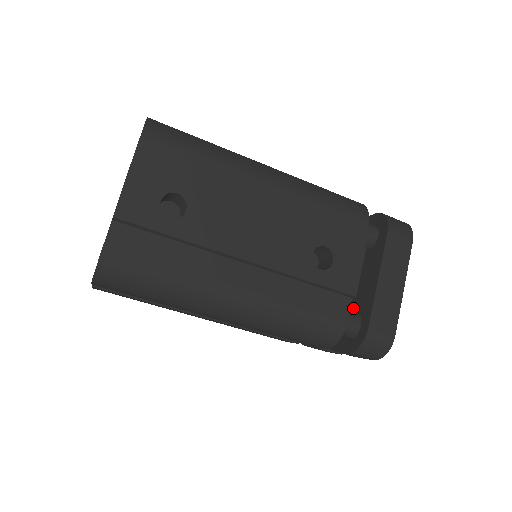
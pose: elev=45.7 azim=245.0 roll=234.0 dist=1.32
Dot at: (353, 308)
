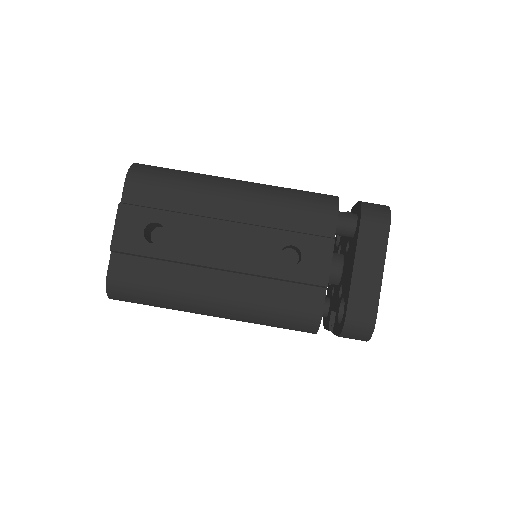
Dot at: (342, 294)
